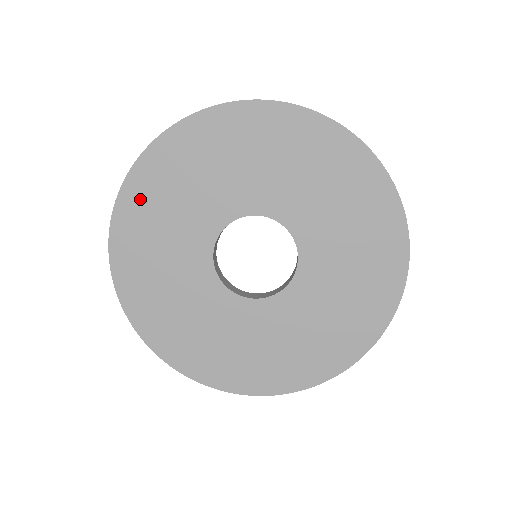
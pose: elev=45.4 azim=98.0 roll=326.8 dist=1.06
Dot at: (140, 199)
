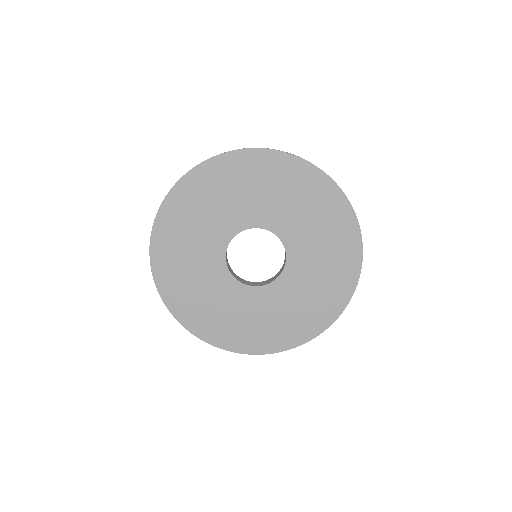
Dot at: (213, 175)
